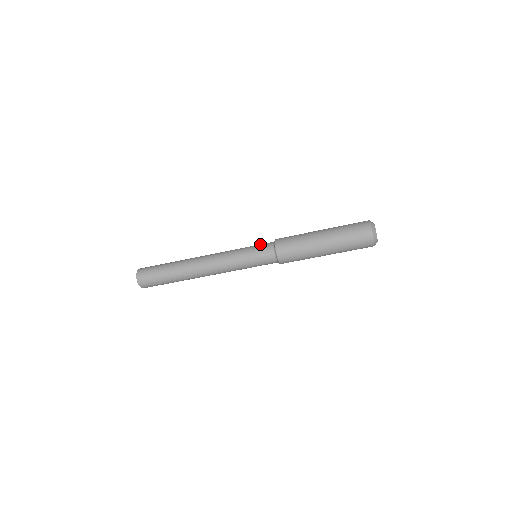
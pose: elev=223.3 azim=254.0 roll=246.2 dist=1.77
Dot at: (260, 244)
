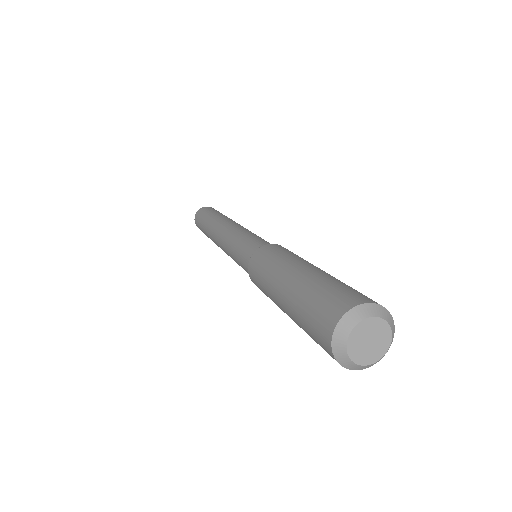
Dot at: (241, 262)
